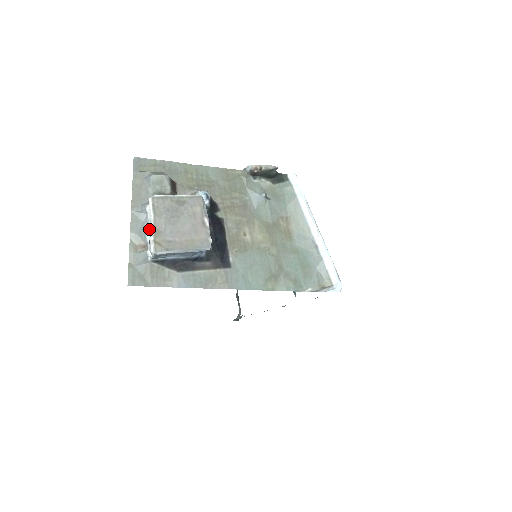
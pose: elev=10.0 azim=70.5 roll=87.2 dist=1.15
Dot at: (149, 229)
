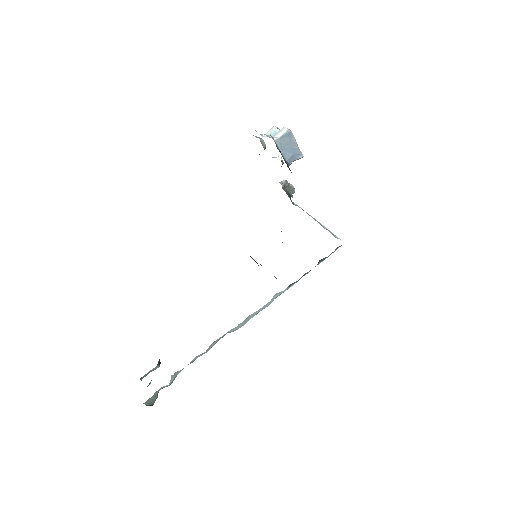
Dot at: (272, 134)
